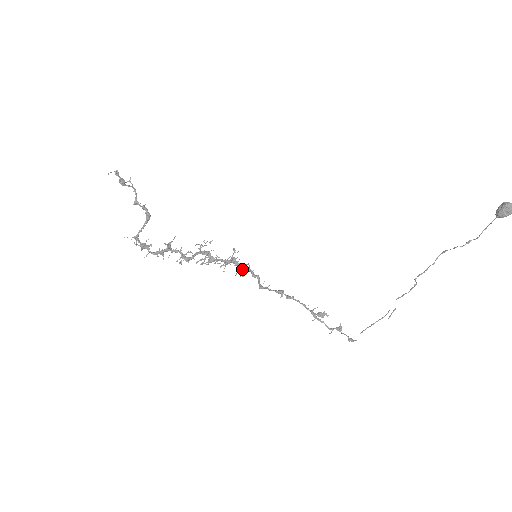
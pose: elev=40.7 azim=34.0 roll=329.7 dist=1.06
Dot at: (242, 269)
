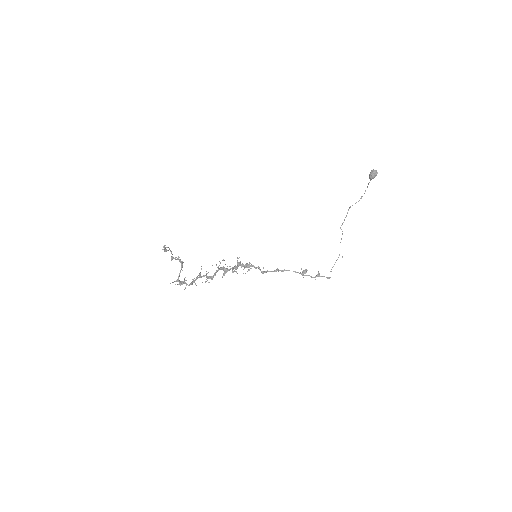
Dot at: (247, 267)
